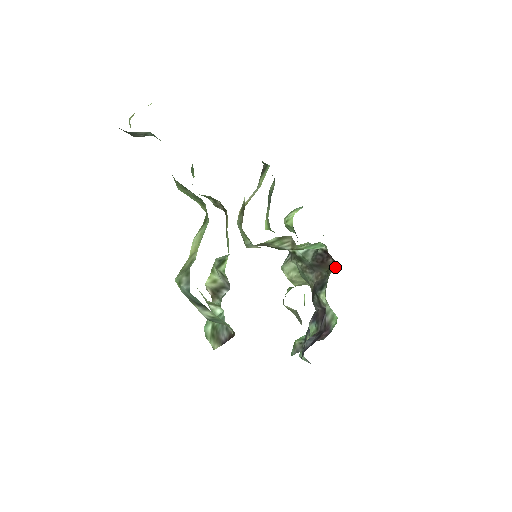
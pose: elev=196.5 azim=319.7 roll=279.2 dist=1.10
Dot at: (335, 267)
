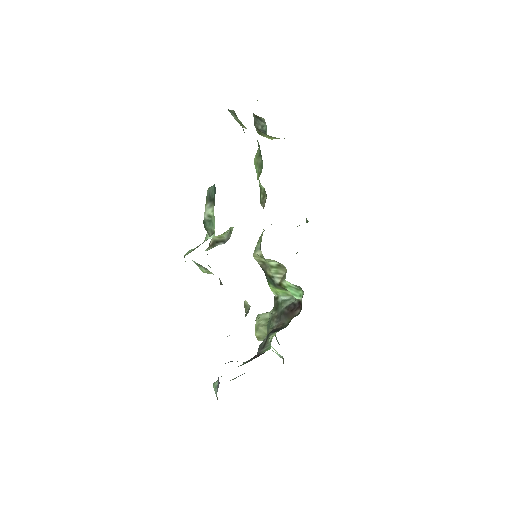
Dot at: occluded
